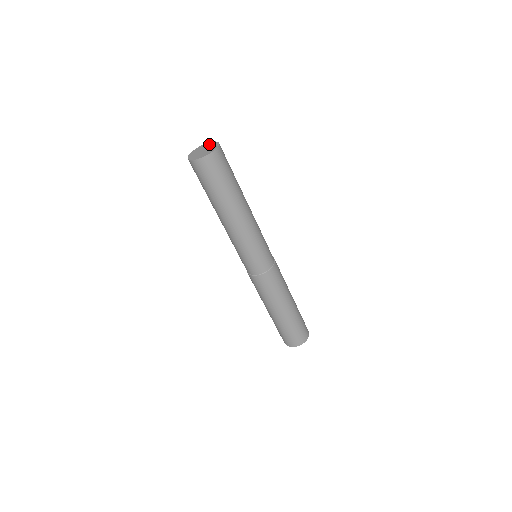
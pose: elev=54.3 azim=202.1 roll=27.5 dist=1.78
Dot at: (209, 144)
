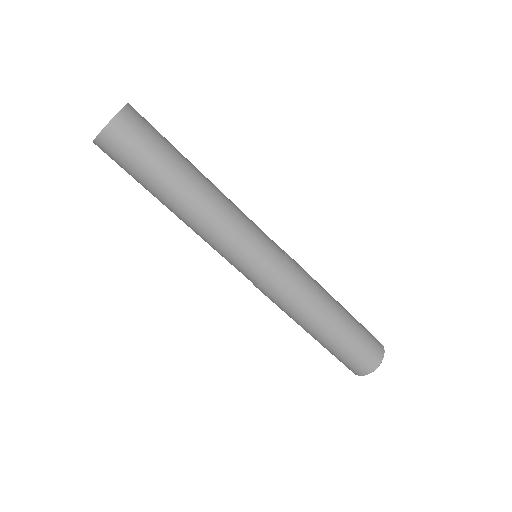
Dot at: occluded
